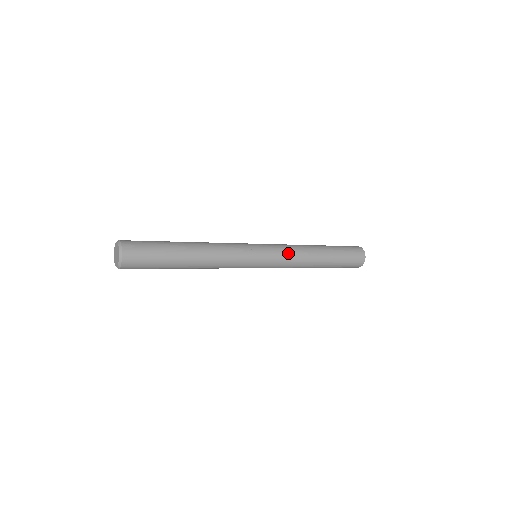
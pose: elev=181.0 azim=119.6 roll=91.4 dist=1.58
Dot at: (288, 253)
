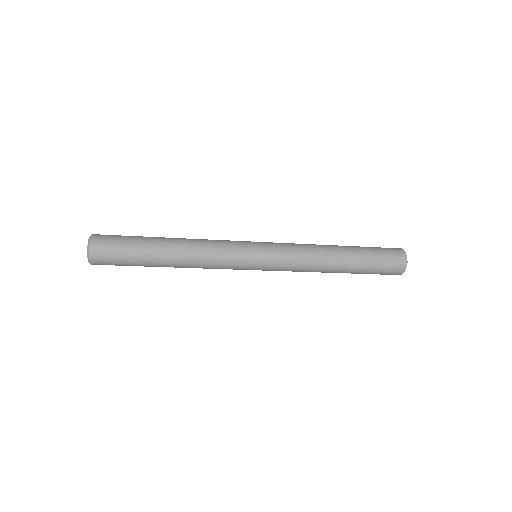
Dot at: (293, 246)
